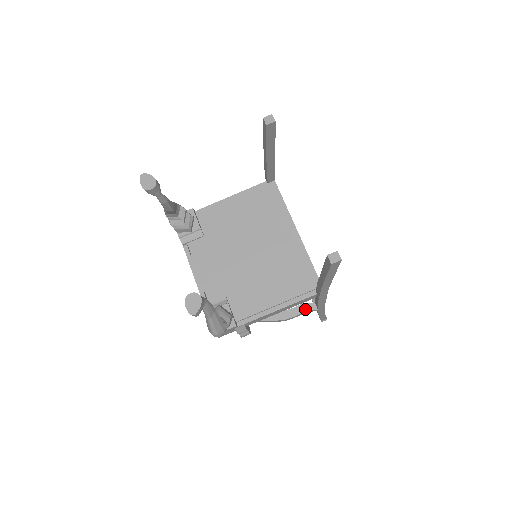
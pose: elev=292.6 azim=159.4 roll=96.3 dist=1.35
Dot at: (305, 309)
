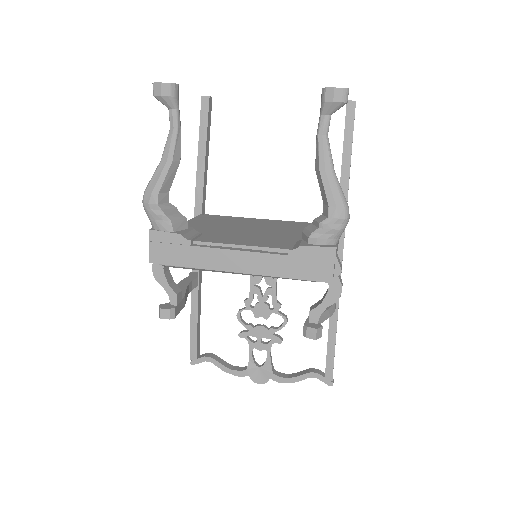
Dot at: occluded
